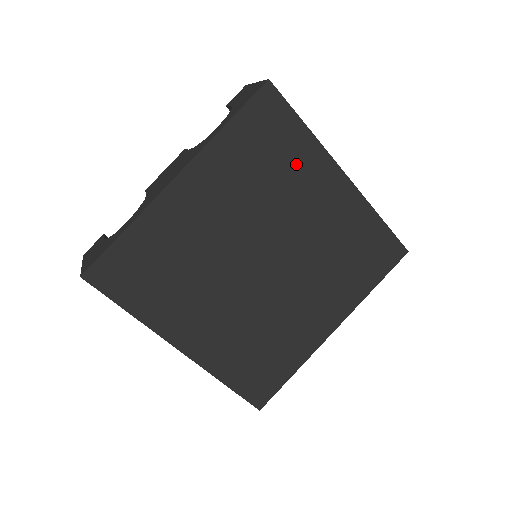
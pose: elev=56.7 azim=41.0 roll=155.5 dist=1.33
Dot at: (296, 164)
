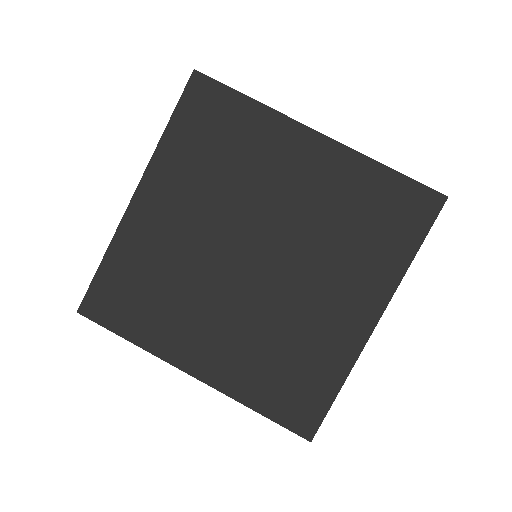
Dot at: (253, 140)
